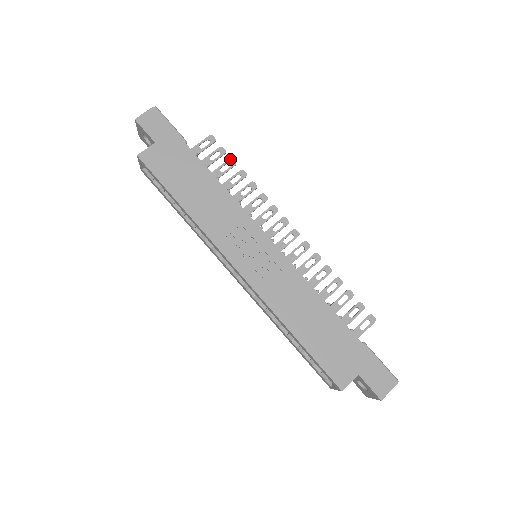
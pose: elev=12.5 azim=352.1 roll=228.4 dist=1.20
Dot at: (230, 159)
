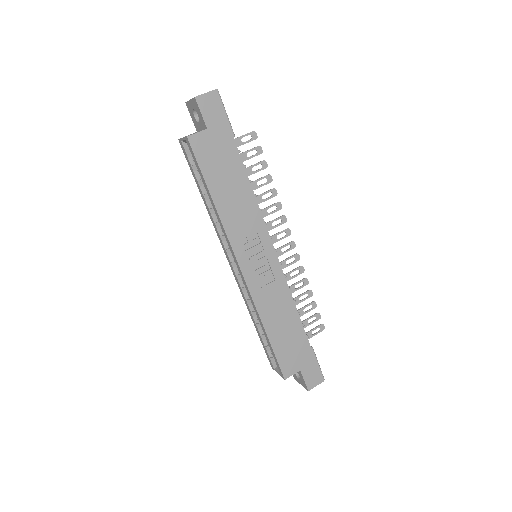
Dot at: (264, 161)
